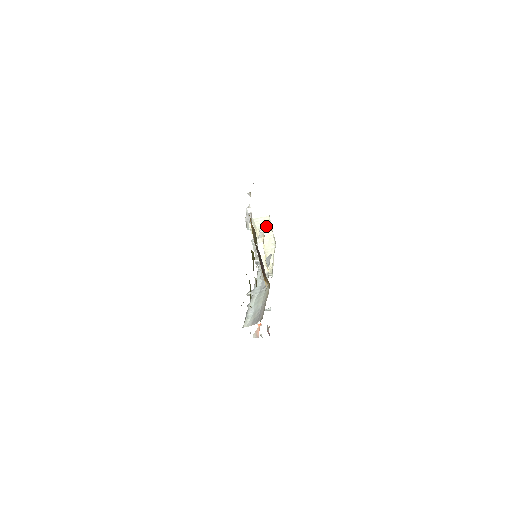
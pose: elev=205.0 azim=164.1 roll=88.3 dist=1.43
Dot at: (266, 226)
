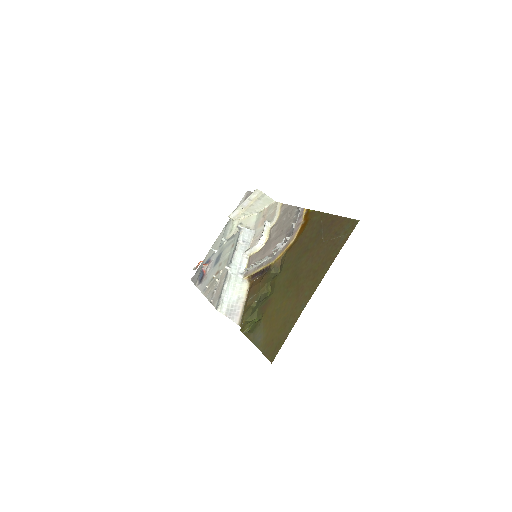
Dot at: (265, 202)
